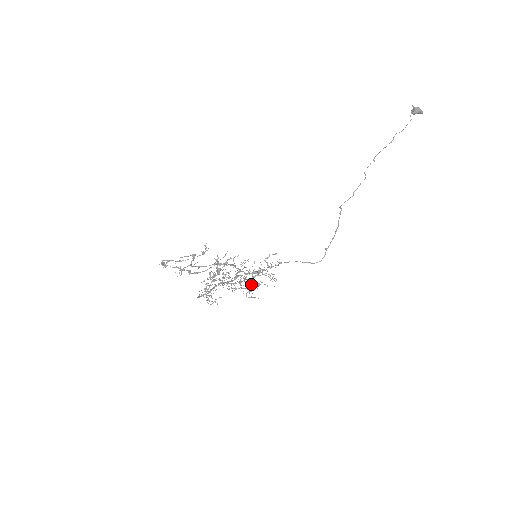
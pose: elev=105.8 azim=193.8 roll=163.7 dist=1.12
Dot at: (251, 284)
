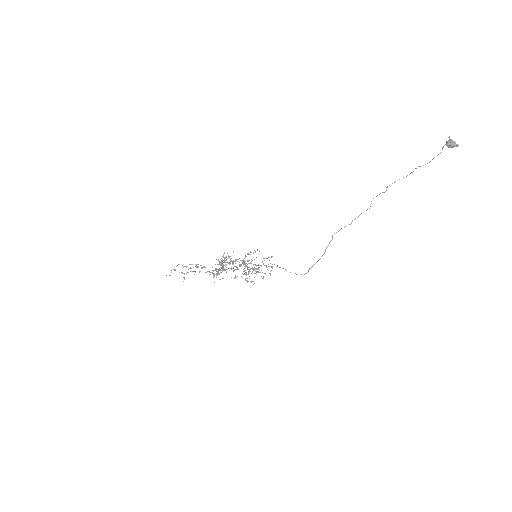
Dot at: occluded
